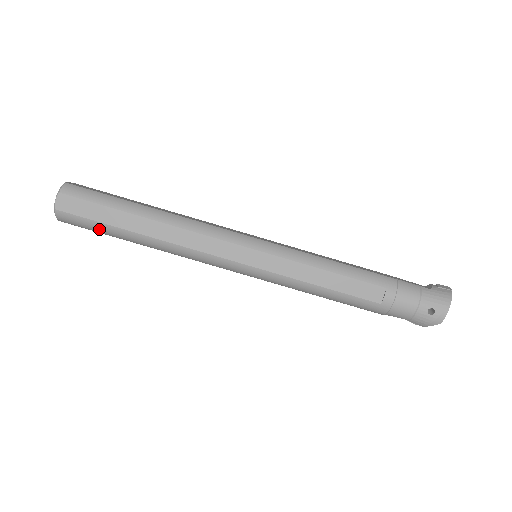
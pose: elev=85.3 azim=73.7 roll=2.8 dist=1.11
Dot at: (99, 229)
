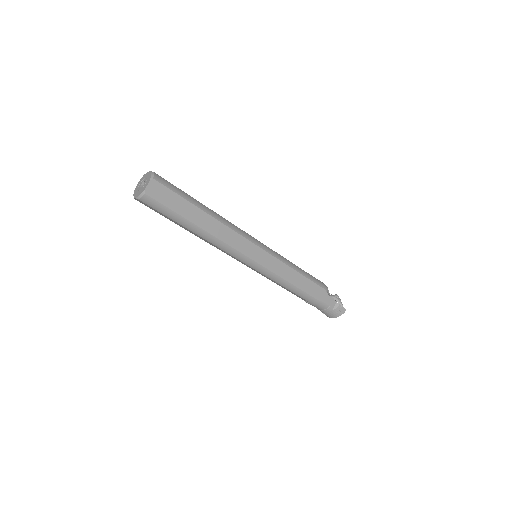
Dot at: occluded
